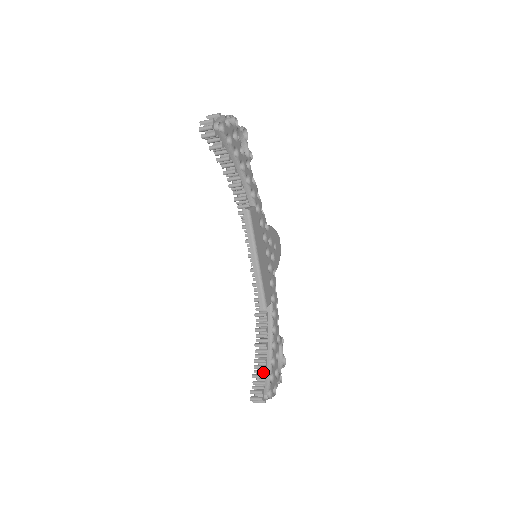
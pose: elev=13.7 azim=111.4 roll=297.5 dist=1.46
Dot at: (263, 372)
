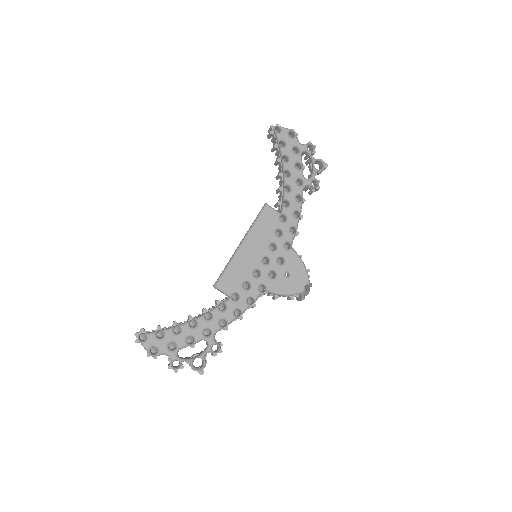
Dot at: (164, 328)
